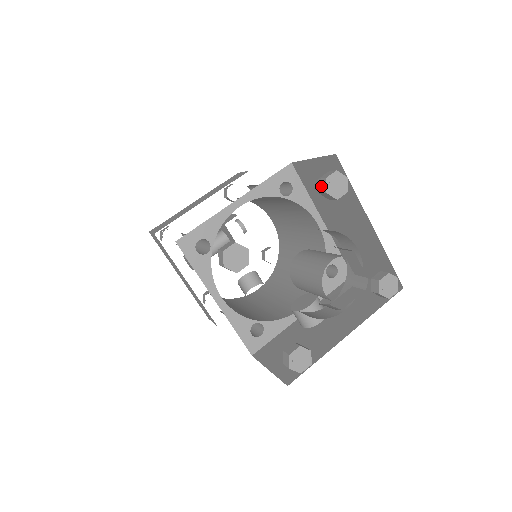
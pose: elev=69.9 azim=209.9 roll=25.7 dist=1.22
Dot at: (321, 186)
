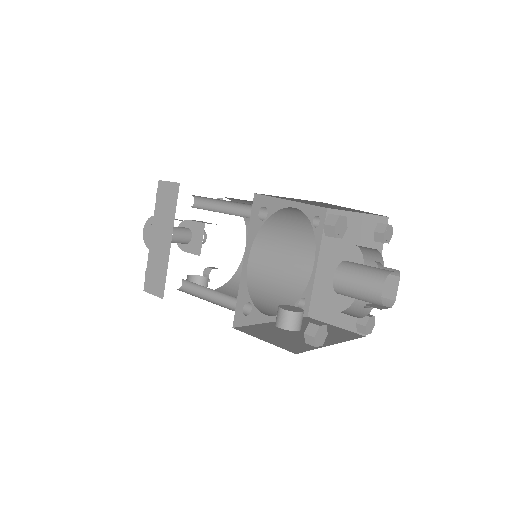
Dot at: (379, 228)
